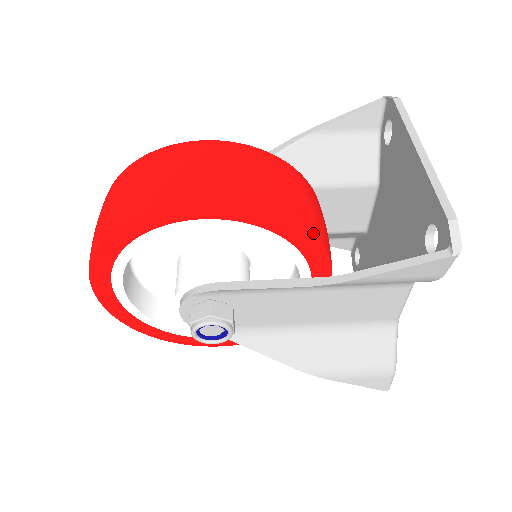
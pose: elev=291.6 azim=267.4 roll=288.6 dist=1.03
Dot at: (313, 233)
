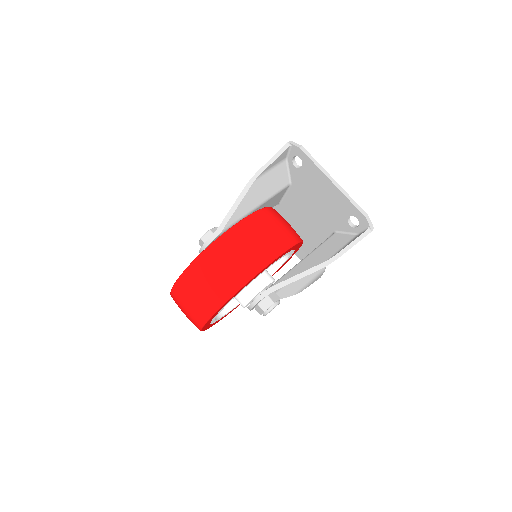
Dot at: (302, 240)
